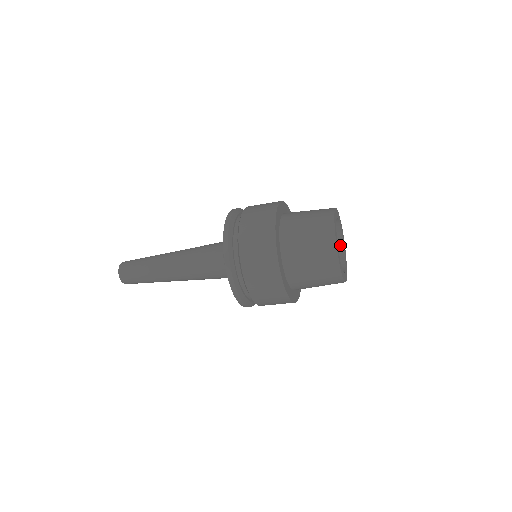
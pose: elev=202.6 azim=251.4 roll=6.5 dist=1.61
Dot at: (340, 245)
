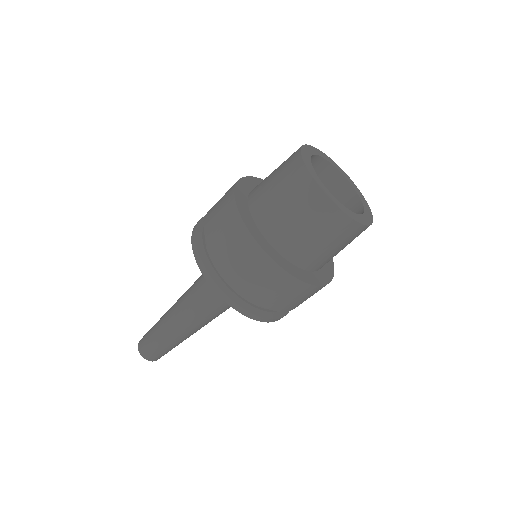
Dot at: (360, 211)
